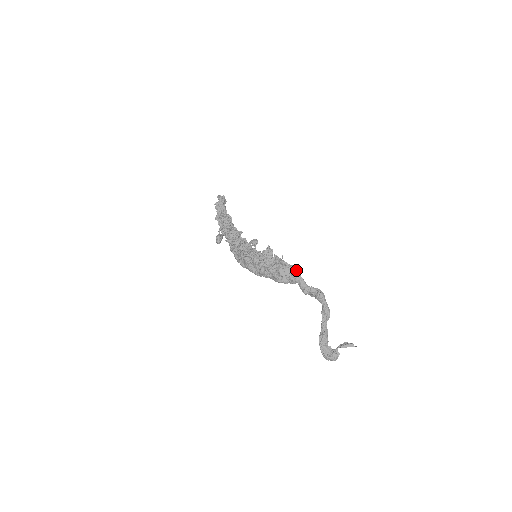
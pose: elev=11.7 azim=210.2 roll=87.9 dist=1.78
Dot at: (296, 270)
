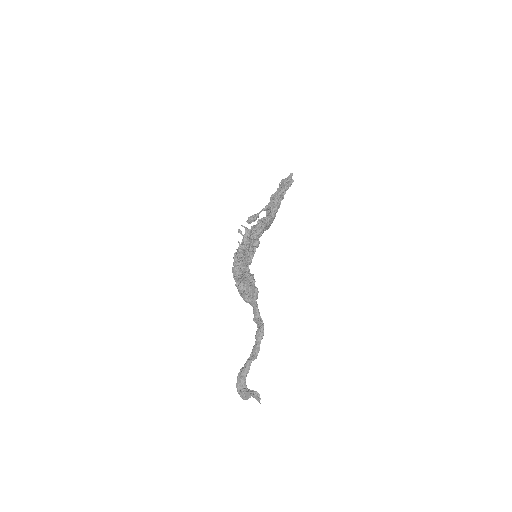
Dot at: (254, 295)
